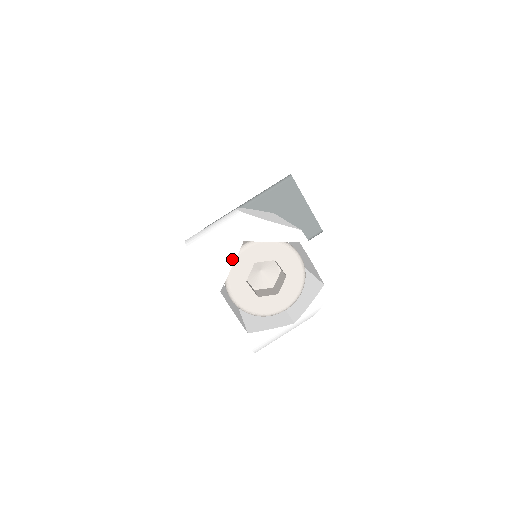
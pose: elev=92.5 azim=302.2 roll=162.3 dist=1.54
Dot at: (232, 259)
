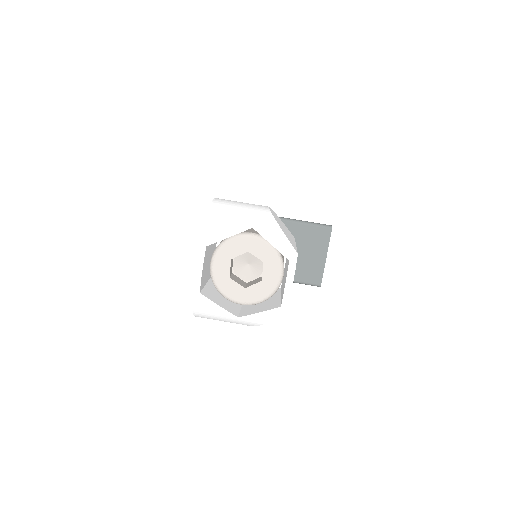
Dot at: (234, 232)
